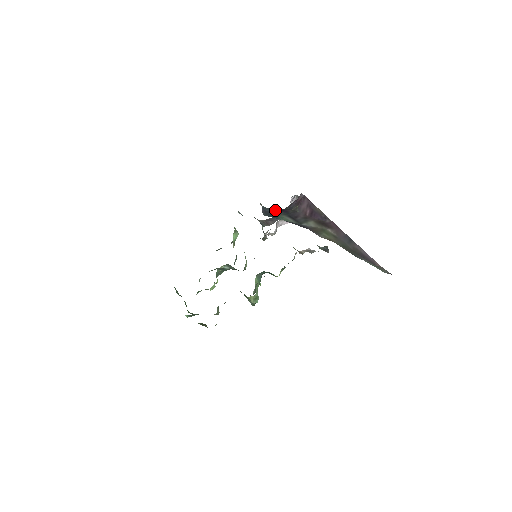
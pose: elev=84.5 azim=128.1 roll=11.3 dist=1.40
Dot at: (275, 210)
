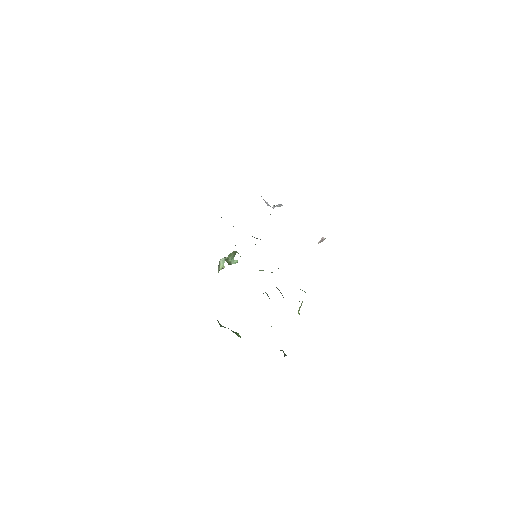
Dot at: occluded
